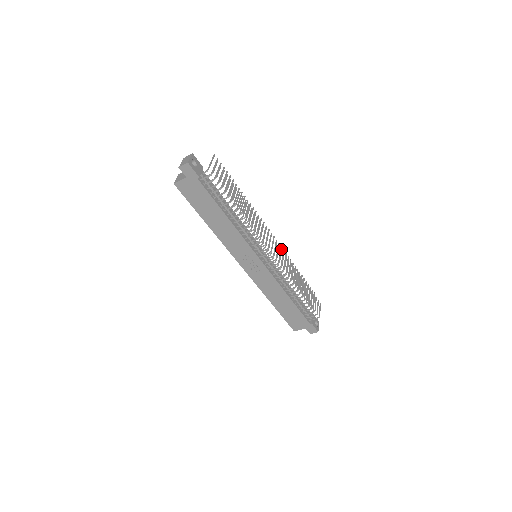
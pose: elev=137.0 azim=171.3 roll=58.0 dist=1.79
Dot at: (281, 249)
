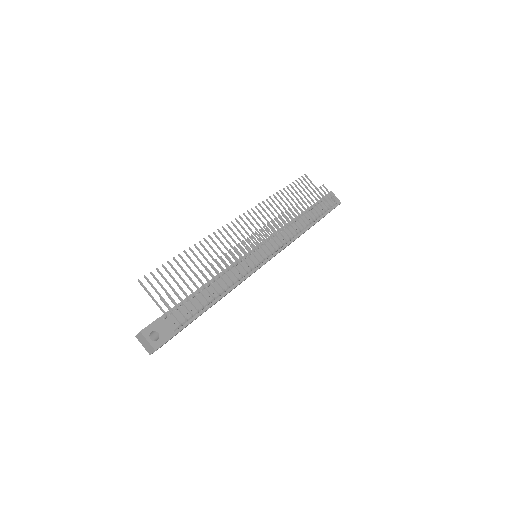
Dot at: (267, 225)
